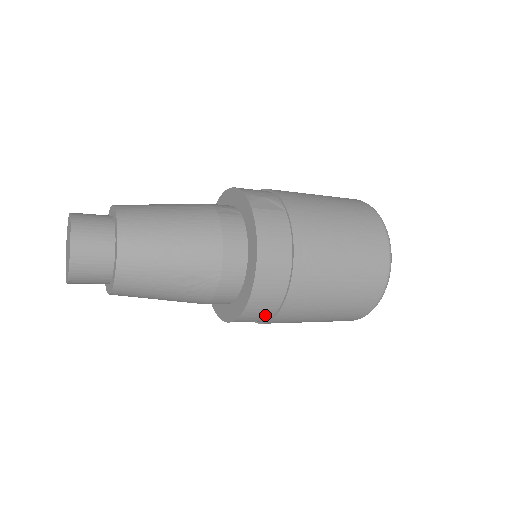
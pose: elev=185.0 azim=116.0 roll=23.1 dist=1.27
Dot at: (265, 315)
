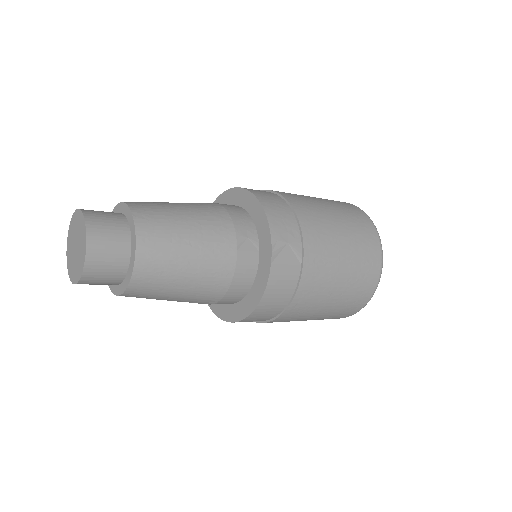
Dot at: occluded
